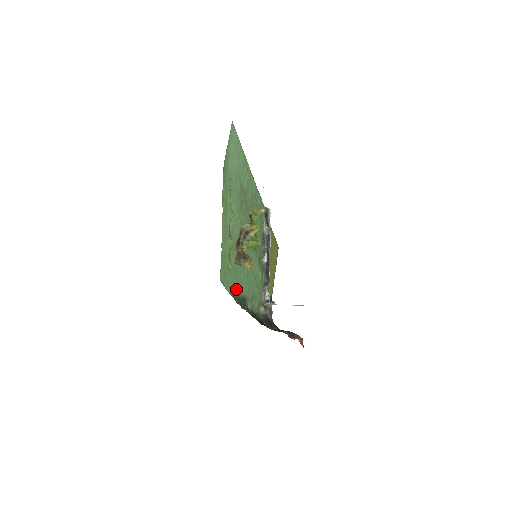
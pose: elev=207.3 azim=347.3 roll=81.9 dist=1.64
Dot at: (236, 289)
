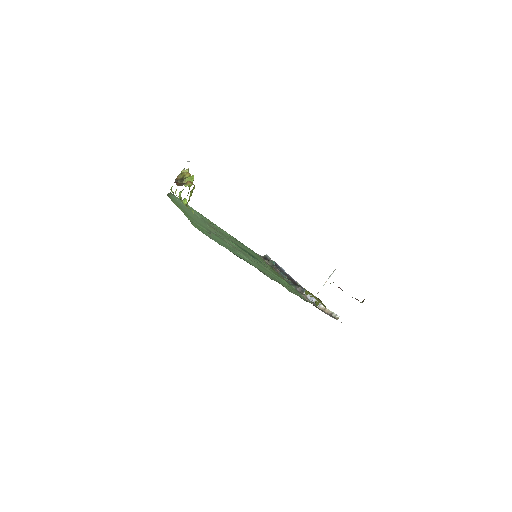
Dot at: occluded
